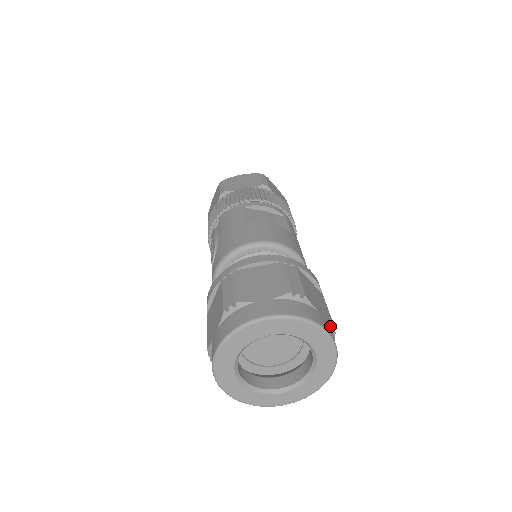
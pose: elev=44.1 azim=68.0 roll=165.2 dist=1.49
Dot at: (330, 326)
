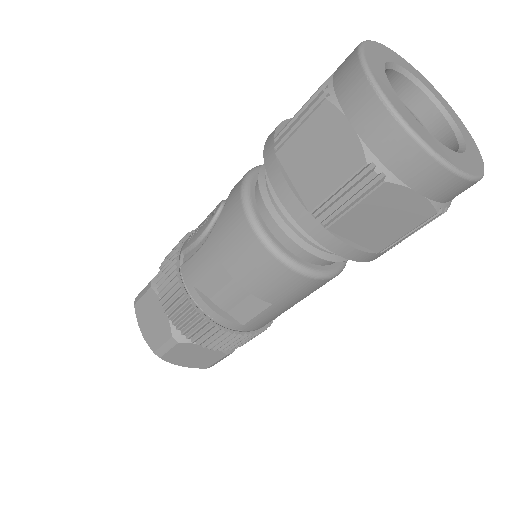
Dot at: occluded
